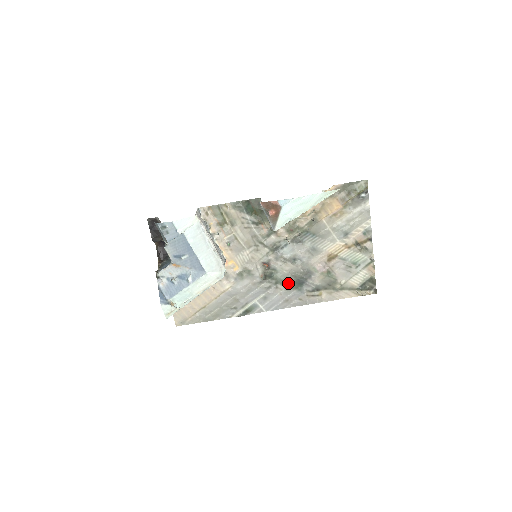
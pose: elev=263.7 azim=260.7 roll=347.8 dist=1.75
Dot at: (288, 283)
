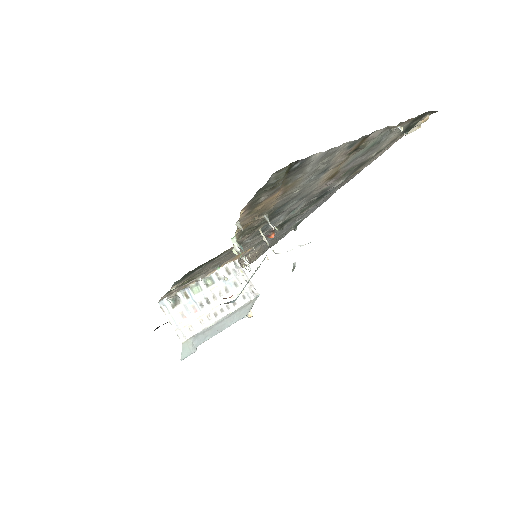
Dot at: (309, 206)
